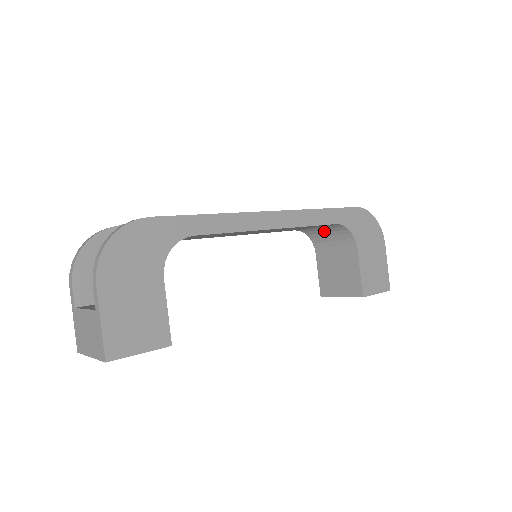
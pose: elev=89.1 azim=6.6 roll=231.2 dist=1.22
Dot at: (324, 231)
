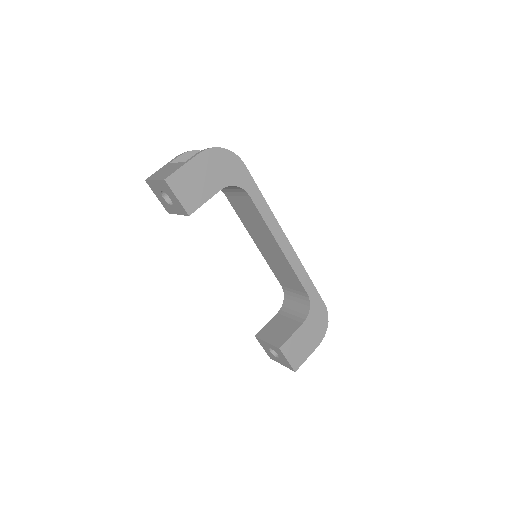
Dot at: (296, 300)
